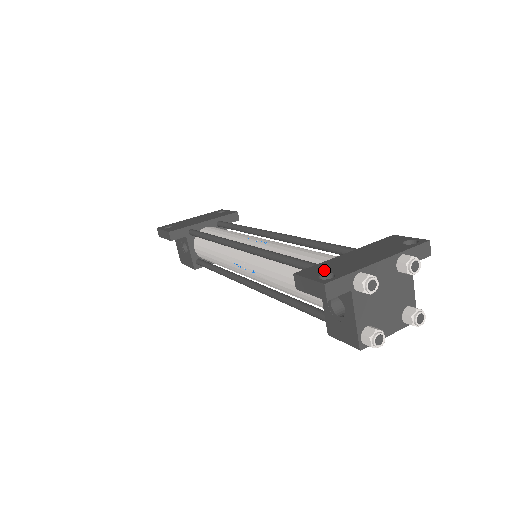
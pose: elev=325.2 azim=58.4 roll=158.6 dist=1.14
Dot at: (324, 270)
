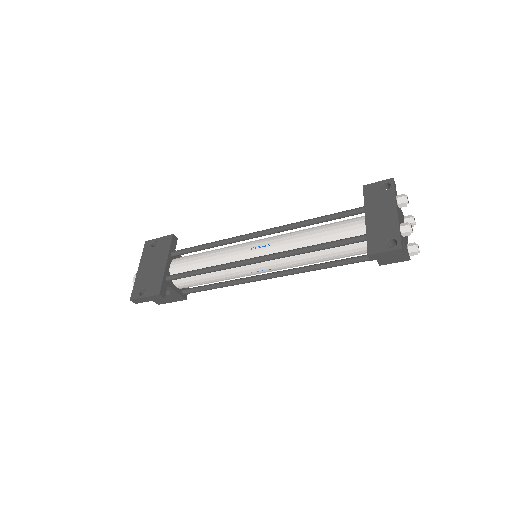
Dot at: (381, 240)
